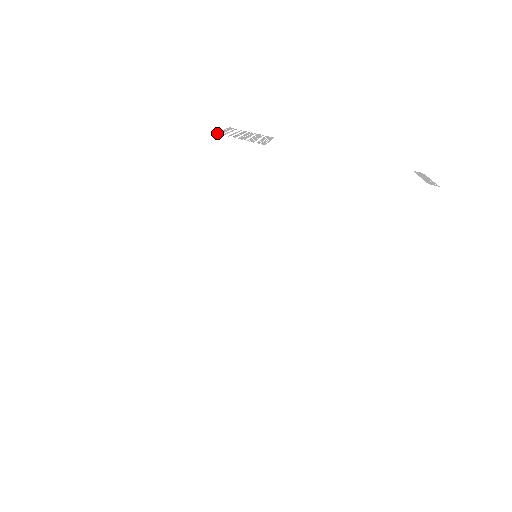
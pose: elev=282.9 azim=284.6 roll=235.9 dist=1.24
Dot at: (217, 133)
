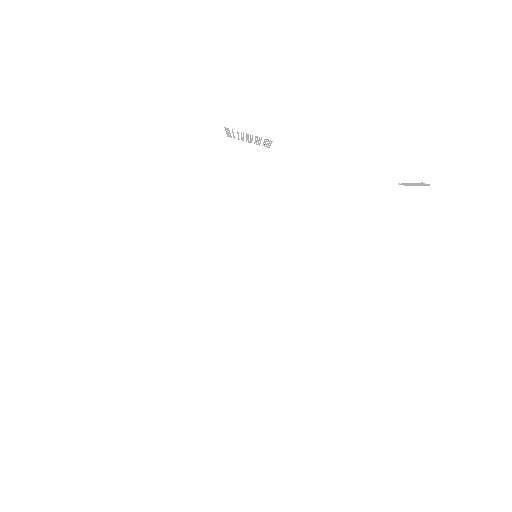
Dot at: occluded
